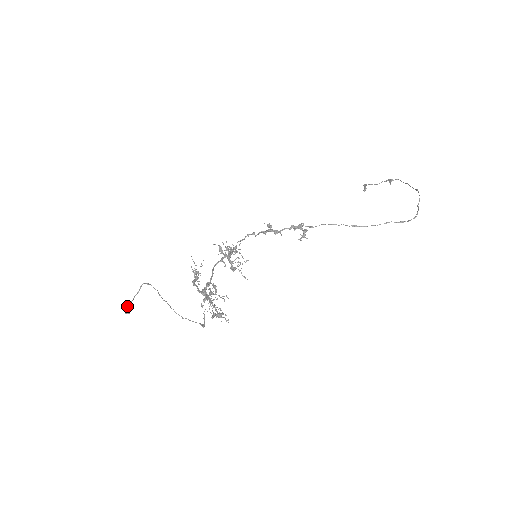
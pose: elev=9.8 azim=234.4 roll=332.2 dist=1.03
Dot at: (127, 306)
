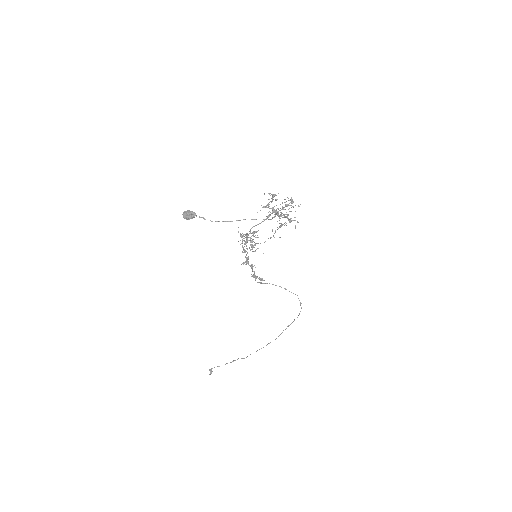
Dot at: (192, 213)
